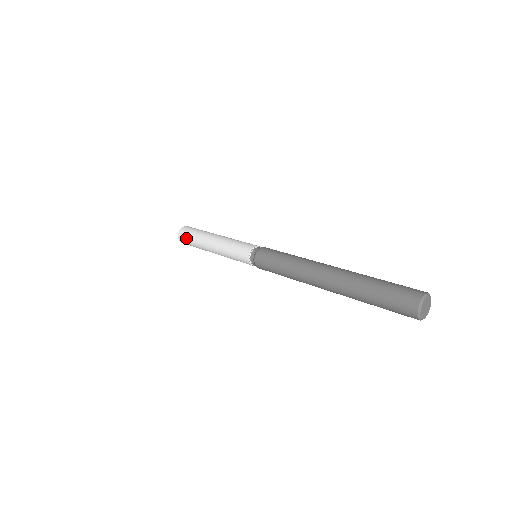
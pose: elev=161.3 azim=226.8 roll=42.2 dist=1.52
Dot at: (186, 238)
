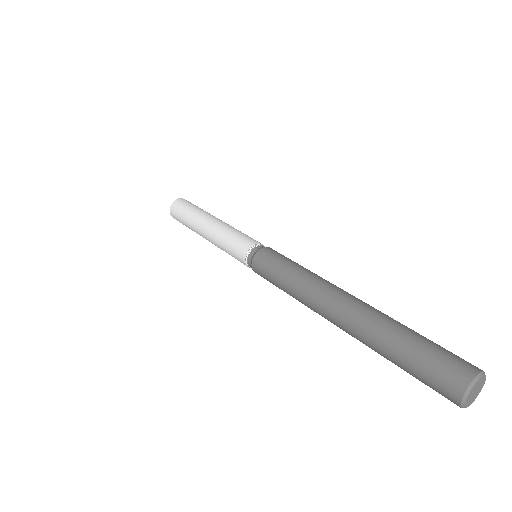
Dot at: (180, 209)
